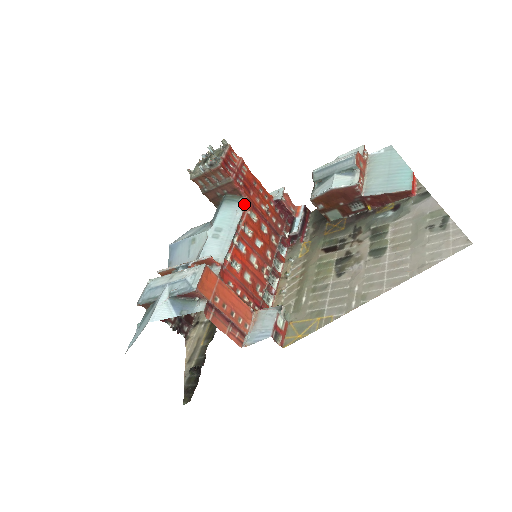
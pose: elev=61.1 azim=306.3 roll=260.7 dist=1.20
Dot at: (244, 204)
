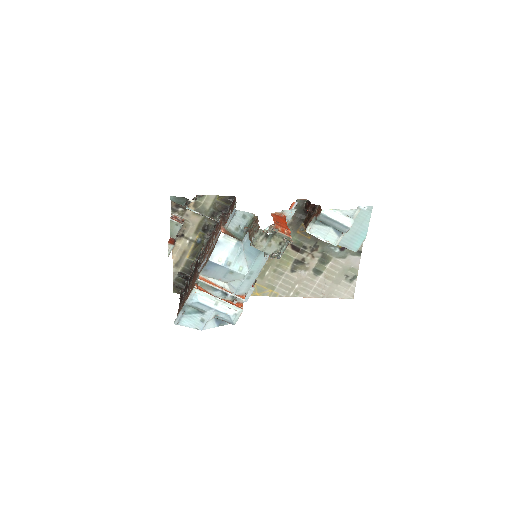
Dot at: occluded
